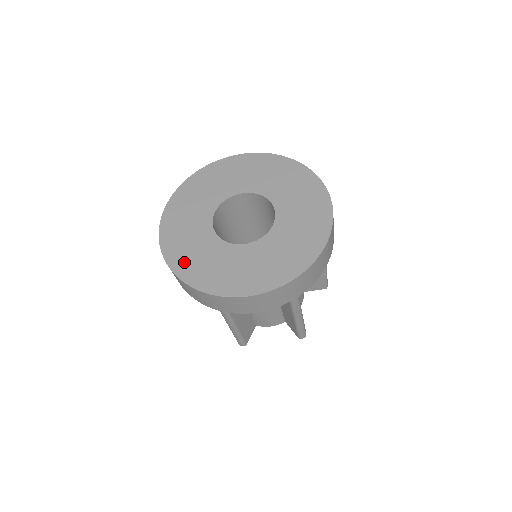
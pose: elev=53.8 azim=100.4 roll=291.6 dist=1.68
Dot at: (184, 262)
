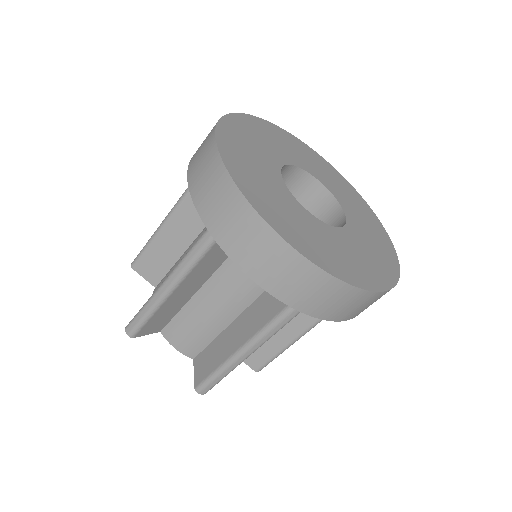
Dot at: (235, 154)
